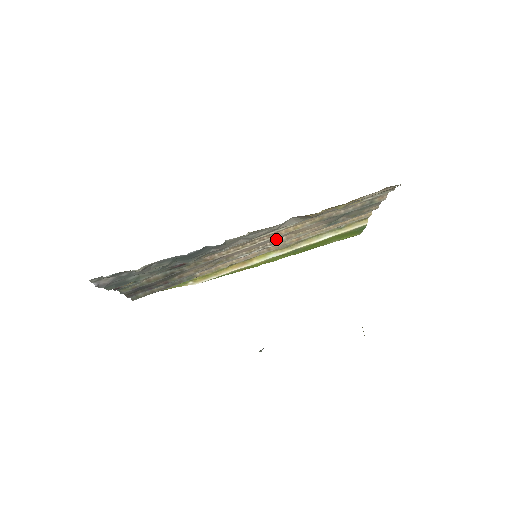
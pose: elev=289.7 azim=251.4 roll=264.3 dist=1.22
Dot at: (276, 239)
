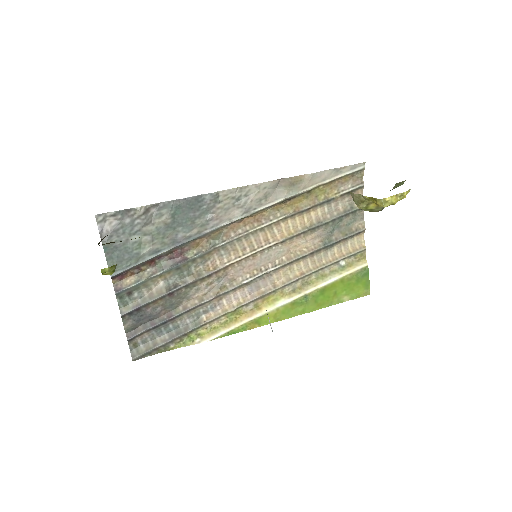
Dot at: (276, 259)
